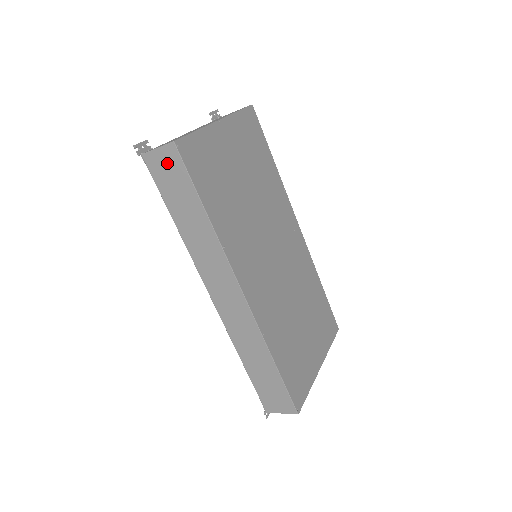
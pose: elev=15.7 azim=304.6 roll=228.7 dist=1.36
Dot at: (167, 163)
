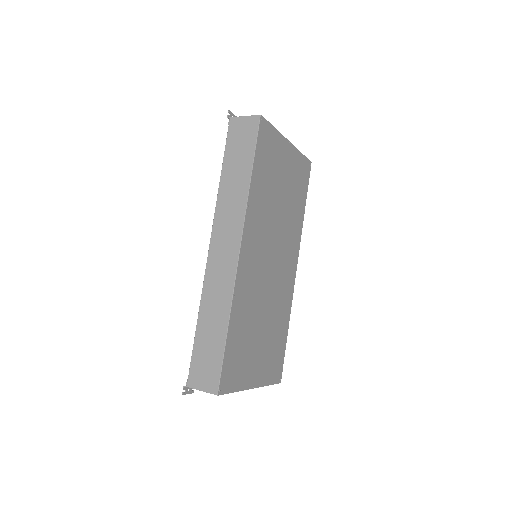
Dot at: (245, 128)
